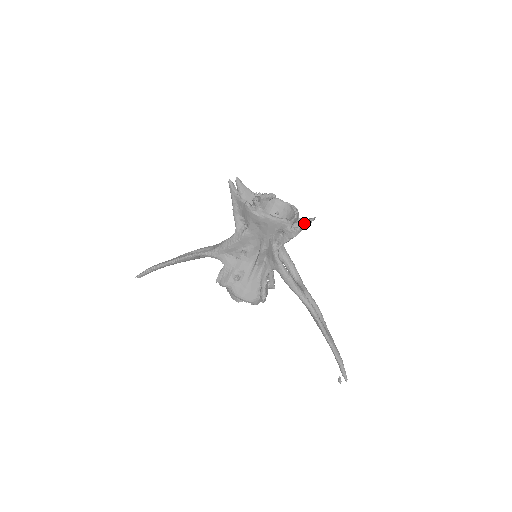
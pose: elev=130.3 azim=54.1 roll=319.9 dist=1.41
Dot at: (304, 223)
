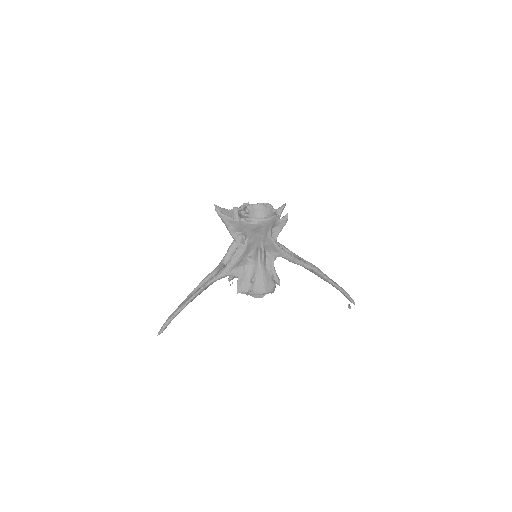
Dot at: (280, 211)
